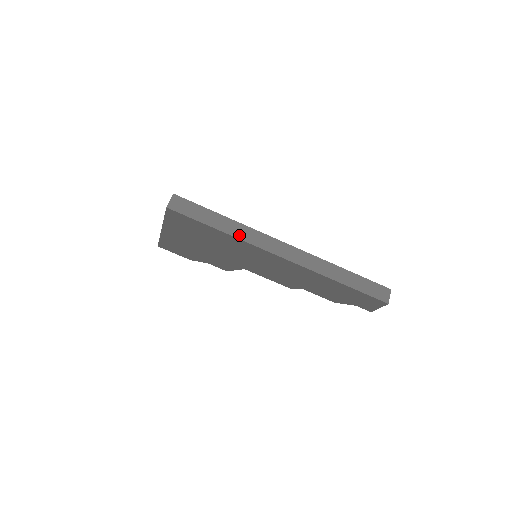
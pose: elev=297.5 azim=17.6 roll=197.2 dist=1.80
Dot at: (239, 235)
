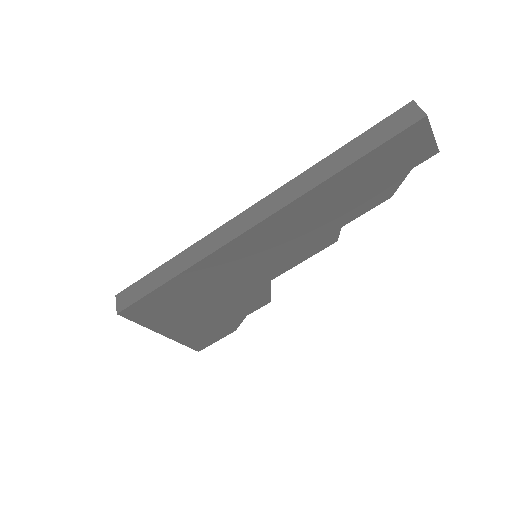
Dot at: (196, 258)
